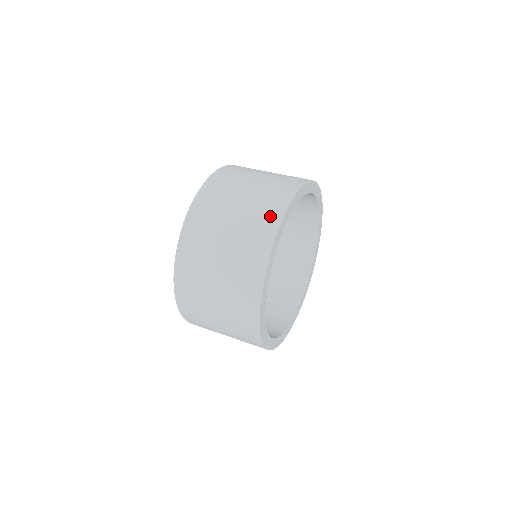
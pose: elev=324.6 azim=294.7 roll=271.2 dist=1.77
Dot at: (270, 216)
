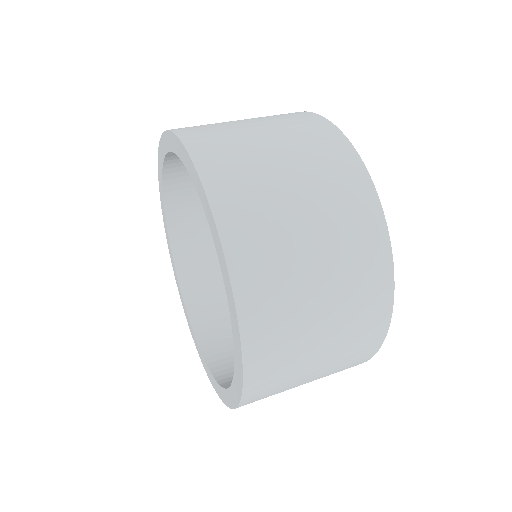
Dot at: (375, 274)
